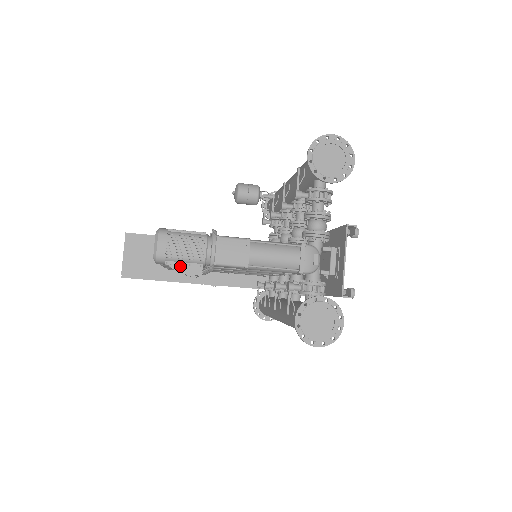
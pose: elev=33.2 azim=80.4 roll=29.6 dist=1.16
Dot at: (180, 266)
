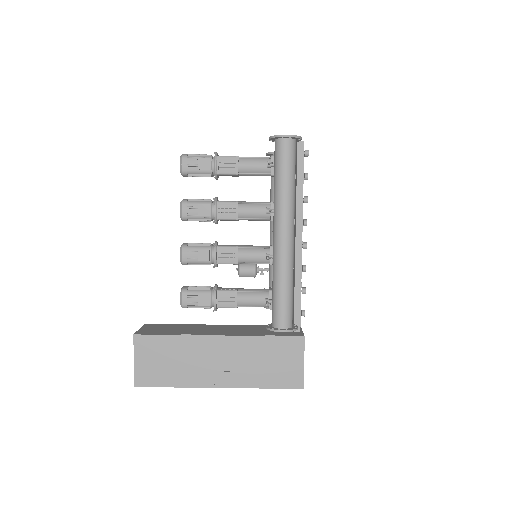
Dot at: (195, 205)
